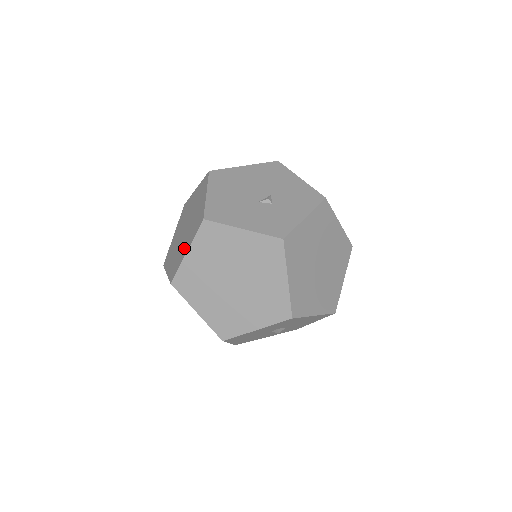
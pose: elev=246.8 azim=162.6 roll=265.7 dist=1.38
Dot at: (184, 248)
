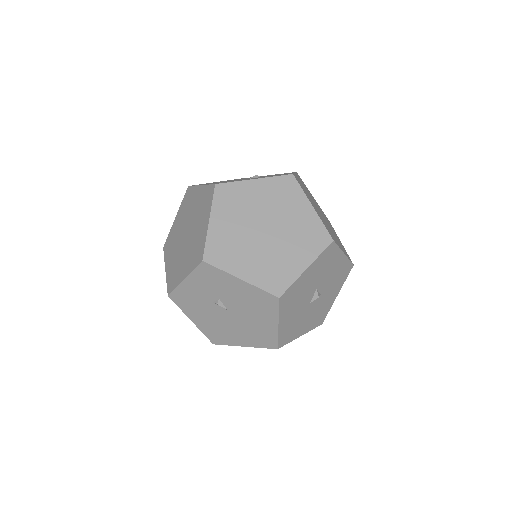
Dot at: (201, 229)
